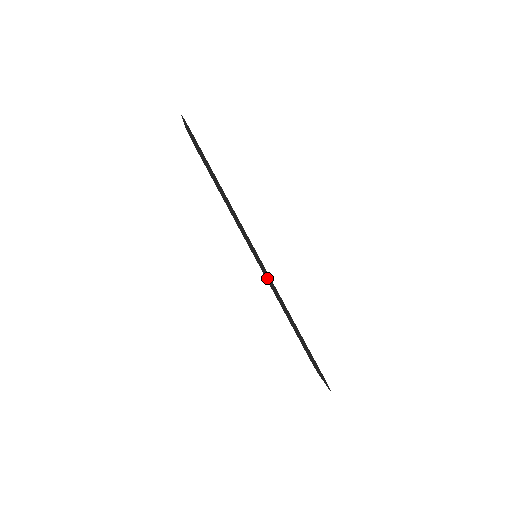
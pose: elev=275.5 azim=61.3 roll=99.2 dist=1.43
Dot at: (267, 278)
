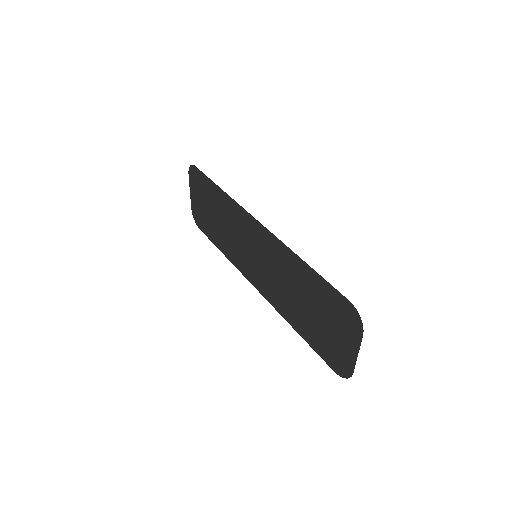
Dot at: (270, 281)
